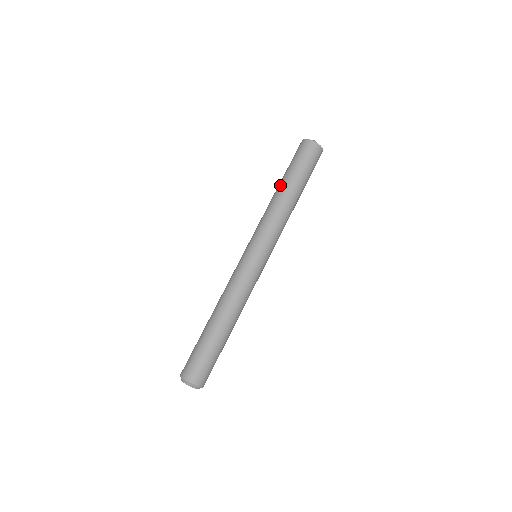
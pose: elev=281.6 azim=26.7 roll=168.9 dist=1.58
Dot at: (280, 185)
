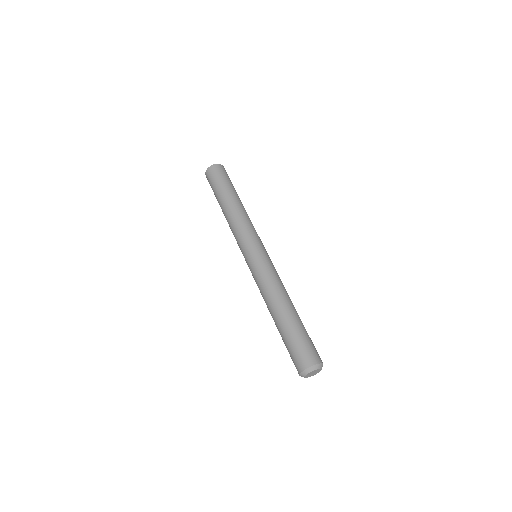
Dot at: (225, 201)
